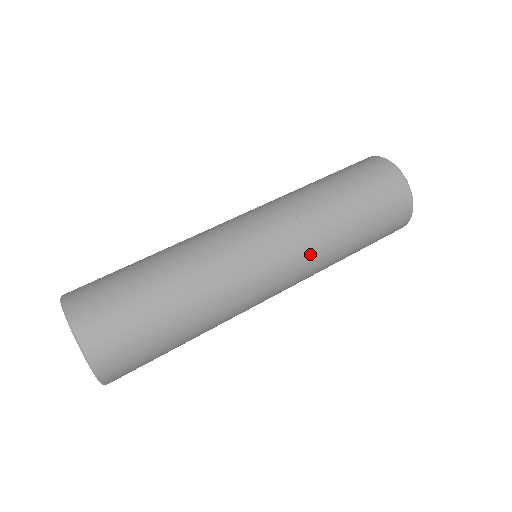
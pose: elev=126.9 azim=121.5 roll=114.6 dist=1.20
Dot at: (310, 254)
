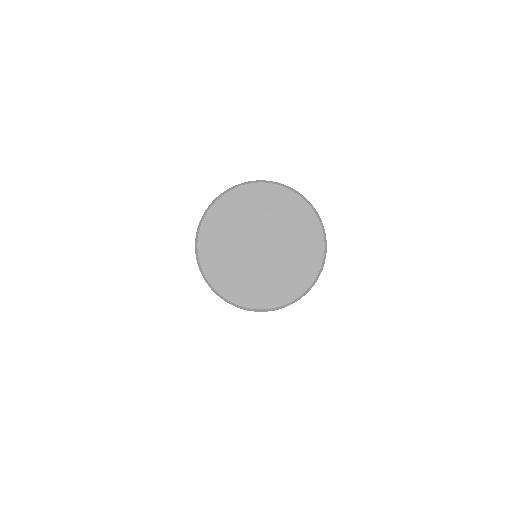
Dot at: occluded
